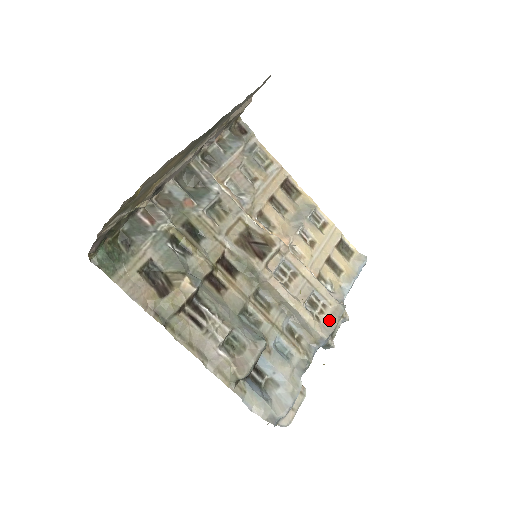
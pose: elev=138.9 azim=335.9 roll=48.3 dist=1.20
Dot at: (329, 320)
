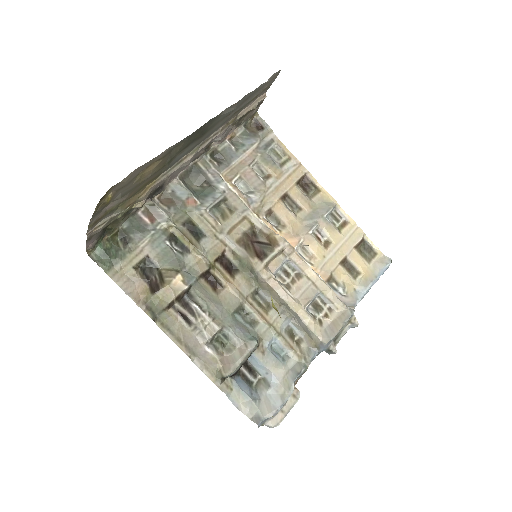
Dot at: (333, 325)
